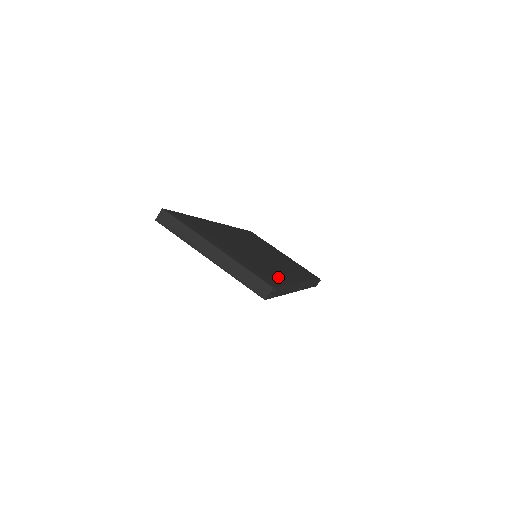
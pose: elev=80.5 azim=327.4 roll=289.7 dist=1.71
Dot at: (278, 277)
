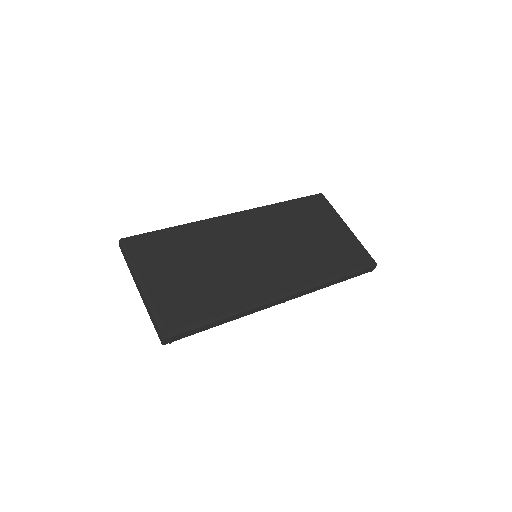
Dot at: (213, 310)
